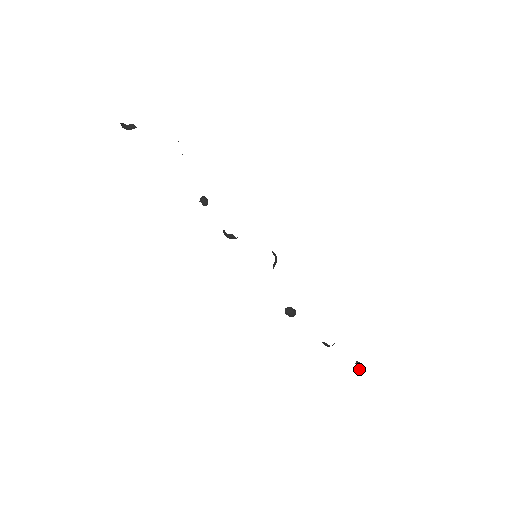
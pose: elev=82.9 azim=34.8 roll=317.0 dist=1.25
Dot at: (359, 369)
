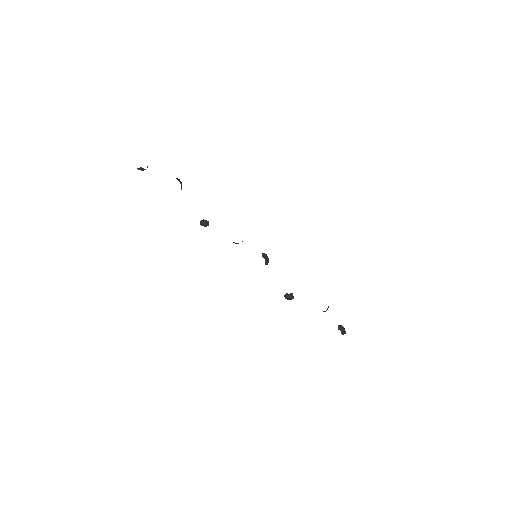
Dot at: (342, 331)
